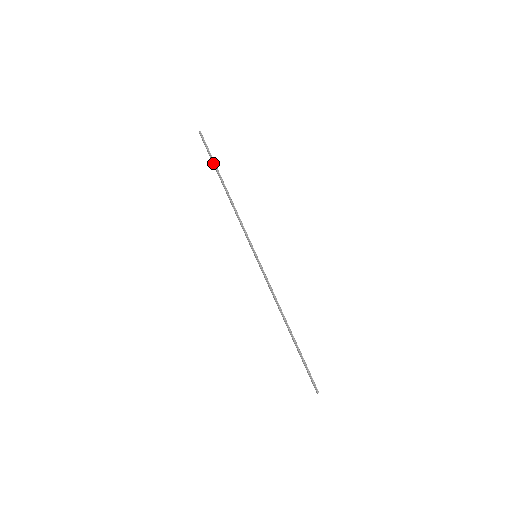
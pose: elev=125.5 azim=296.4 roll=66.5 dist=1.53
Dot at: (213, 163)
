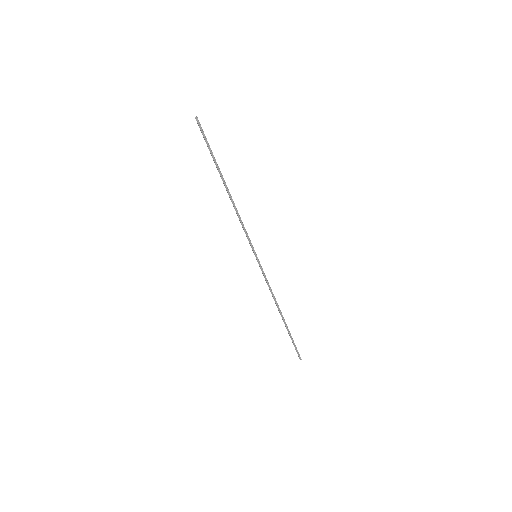
Dot at: (213, 159)
